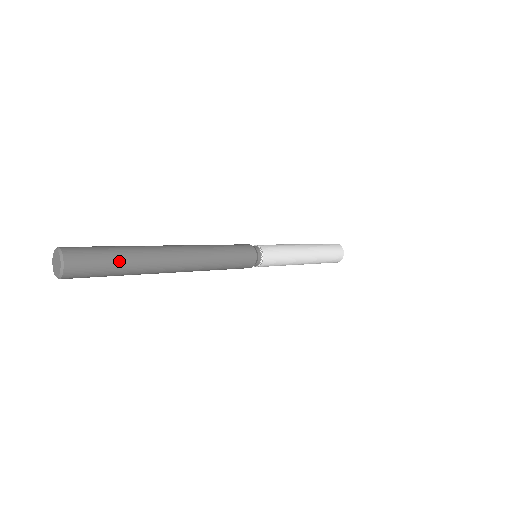
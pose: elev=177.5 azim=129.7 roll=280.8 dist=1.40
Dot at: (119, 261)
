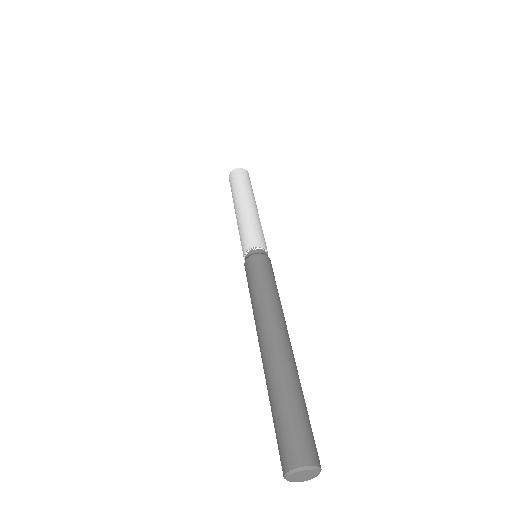
Dot at: occluded
